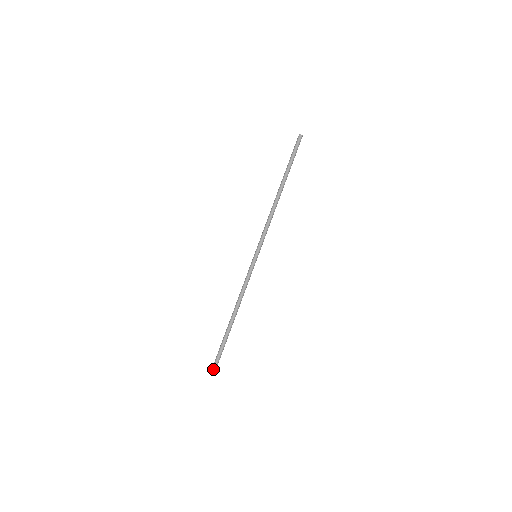
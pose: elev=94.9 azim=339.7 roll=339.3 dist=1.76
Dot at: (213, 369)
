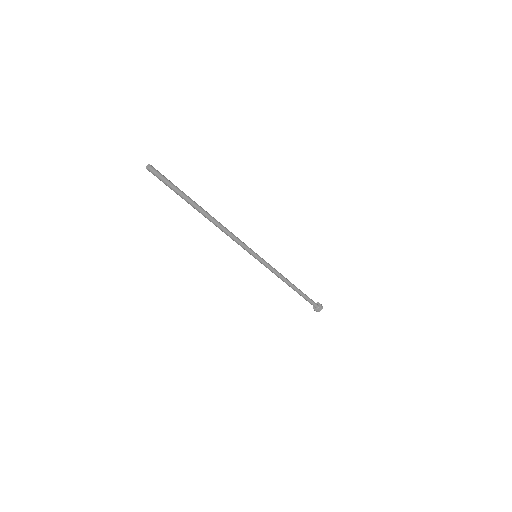
Dot at: occluded
